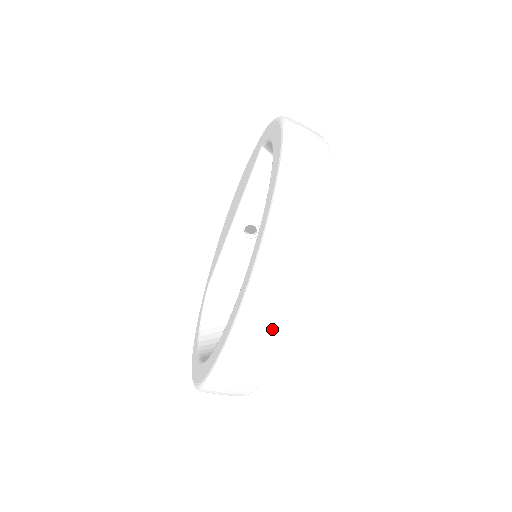
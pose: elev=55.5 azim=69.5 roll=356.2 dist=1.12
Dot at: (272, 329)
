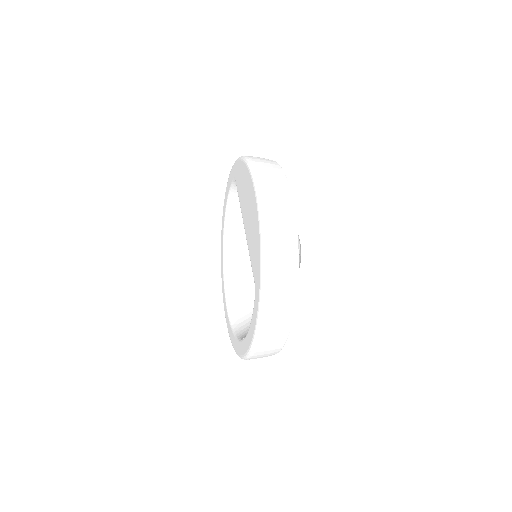
Dot at: occluded
